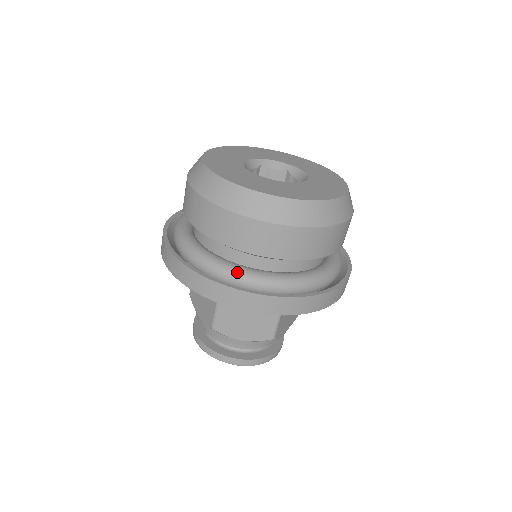
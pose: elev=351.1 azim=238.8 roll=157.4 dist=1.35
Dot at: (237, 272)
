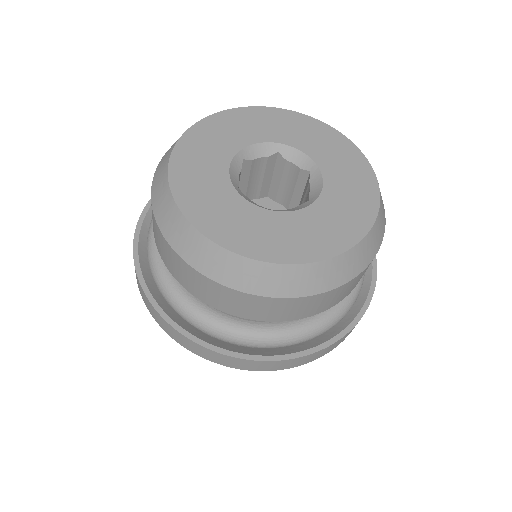
Dot at: (283, 337)
